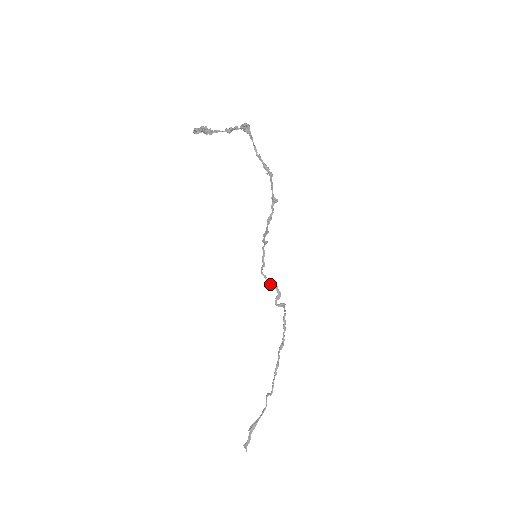
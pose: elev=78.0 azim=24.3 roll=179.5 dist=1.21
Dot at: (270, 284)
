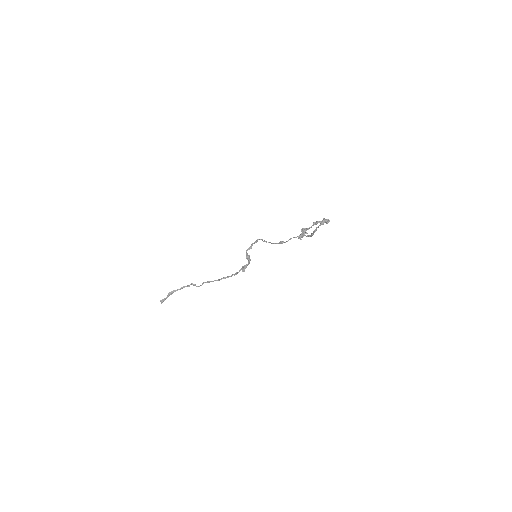
Dot at: (248, 259)
